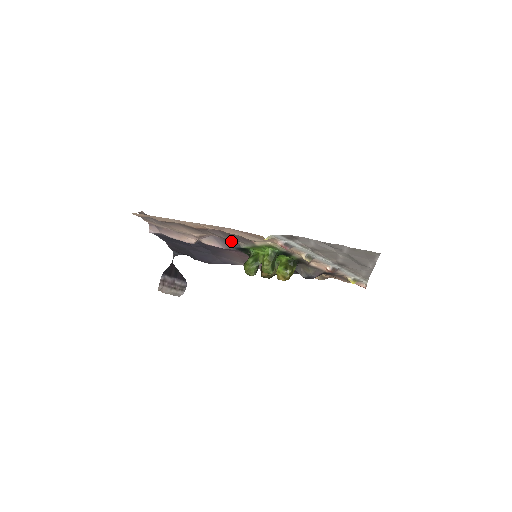
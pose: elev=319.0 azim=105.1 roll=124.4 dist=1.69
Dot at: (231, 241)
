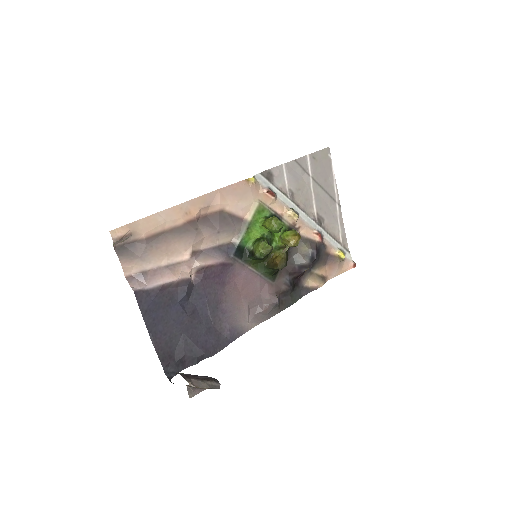
Dot at: (224, 245)
